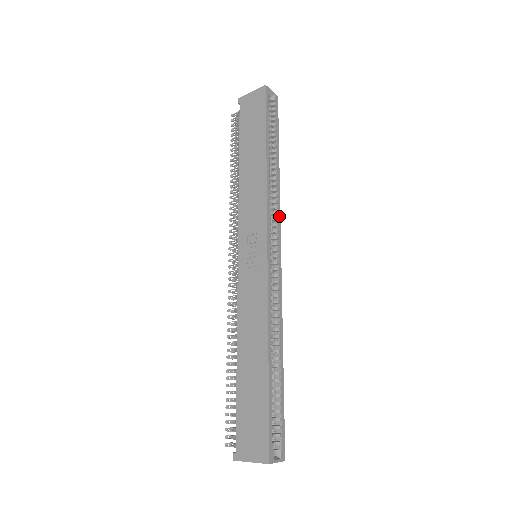
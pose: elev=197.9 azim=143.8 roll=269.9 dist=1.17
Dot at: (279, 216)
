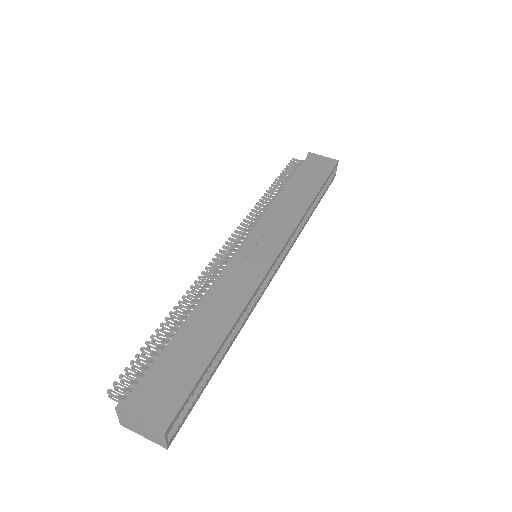
Dot at: (292, 246)
